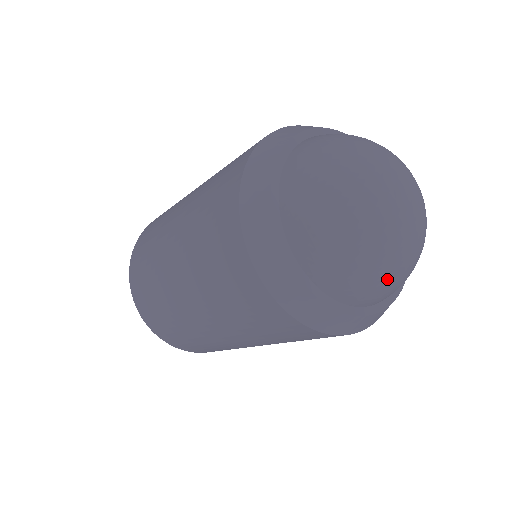
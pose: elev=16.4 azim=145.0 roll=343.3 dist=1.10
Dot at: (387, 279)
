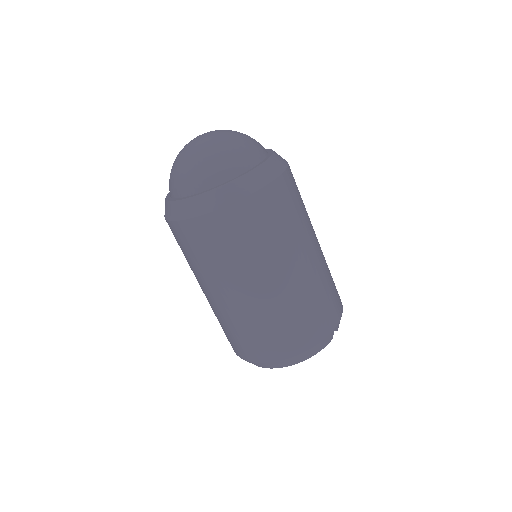
Dot at: (196, 165)
